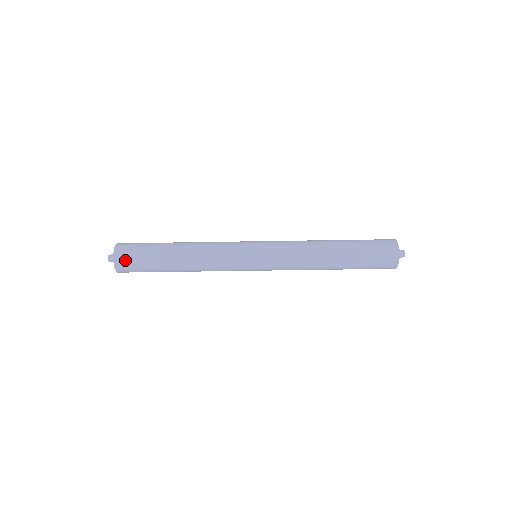
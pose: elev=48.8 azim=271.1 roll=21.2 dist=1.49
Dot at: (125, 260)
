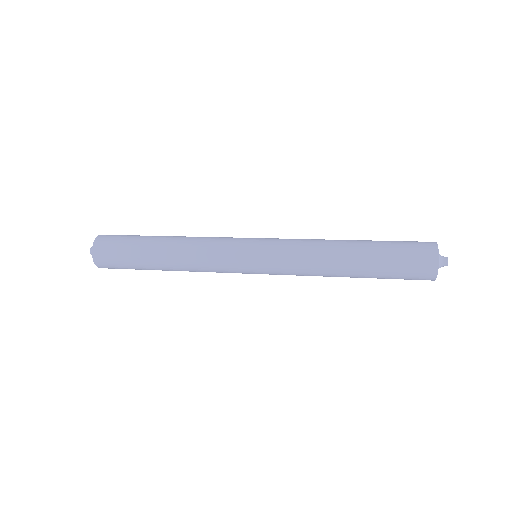
Dot at: (105, 259)
